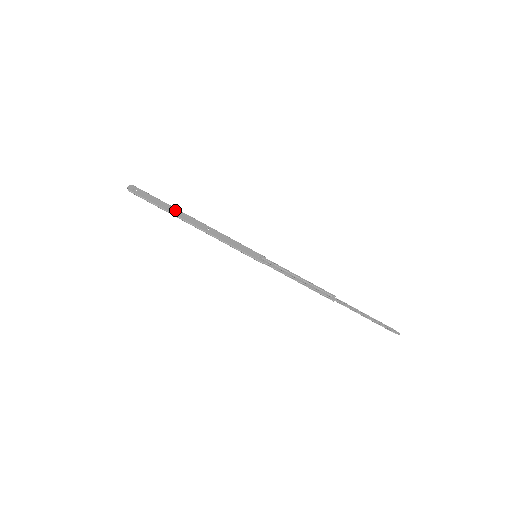
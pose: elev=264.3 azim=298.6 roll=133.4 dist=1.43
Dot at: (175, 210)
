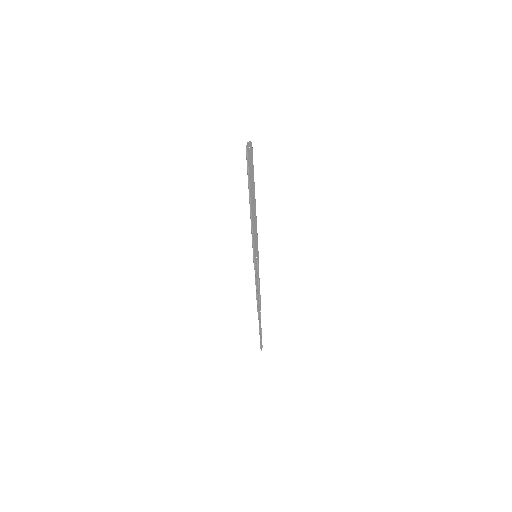
Dot at: (253, 187)
